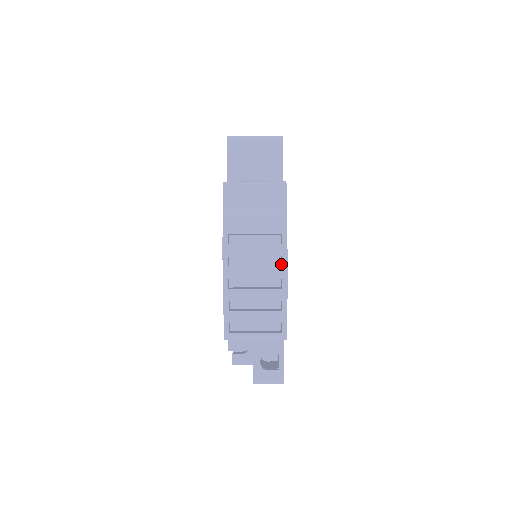
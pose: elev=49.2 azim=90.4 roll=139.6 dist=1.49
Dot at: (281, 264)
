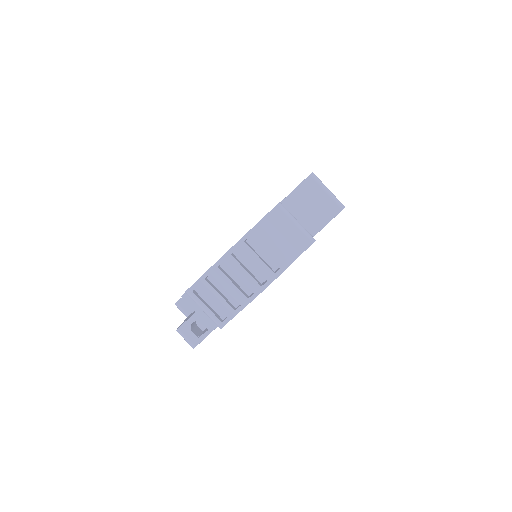
Dot at: (262, 284)
